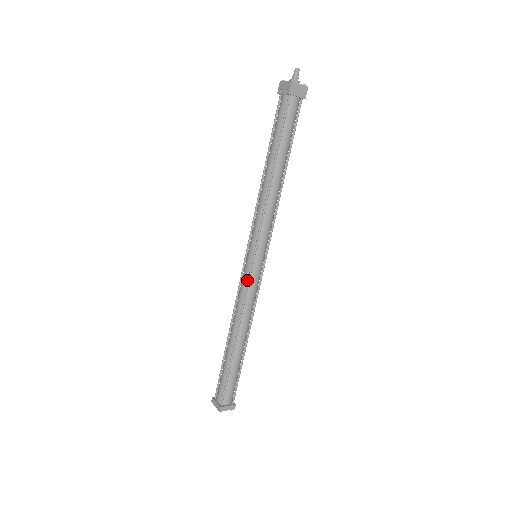
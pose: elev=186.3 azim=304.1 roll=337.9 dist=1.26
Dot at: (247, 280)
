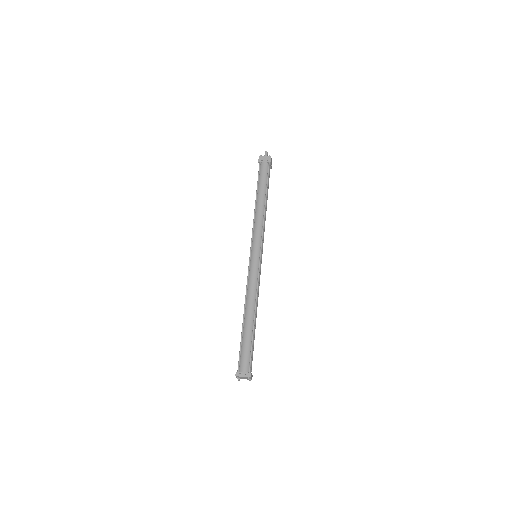
Dot at: (257, 270)
